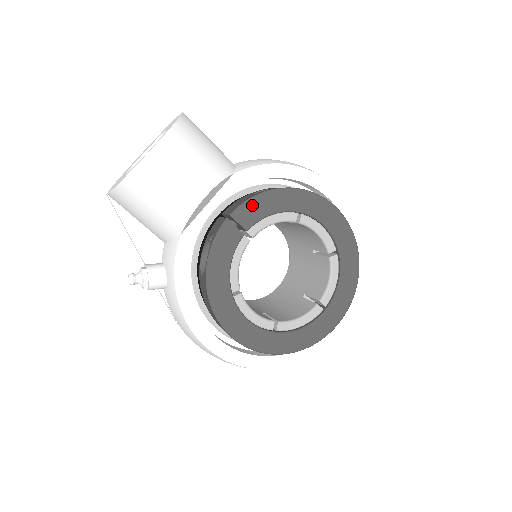
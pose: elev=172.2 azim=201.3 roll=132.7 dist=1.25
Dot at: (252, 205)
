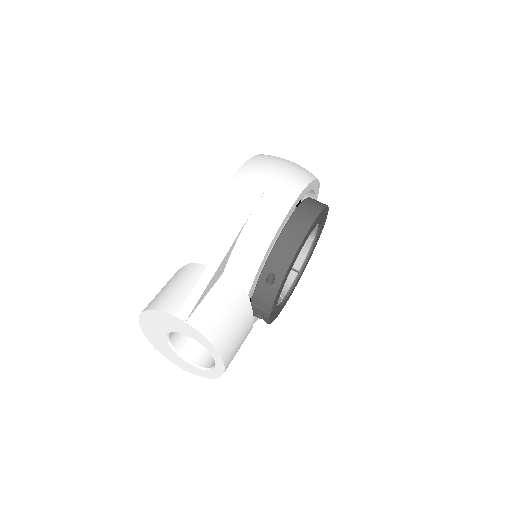
Dot at: (277, 296)
